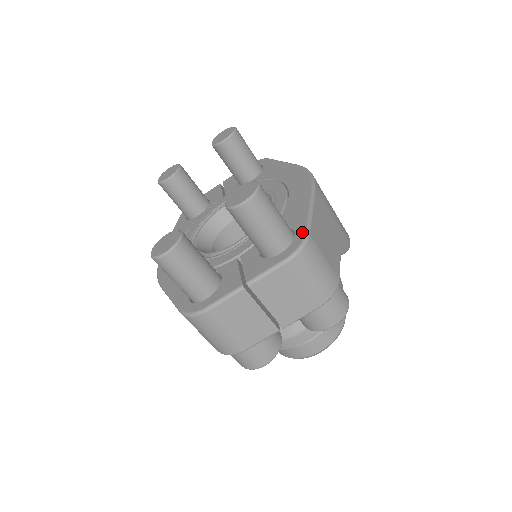
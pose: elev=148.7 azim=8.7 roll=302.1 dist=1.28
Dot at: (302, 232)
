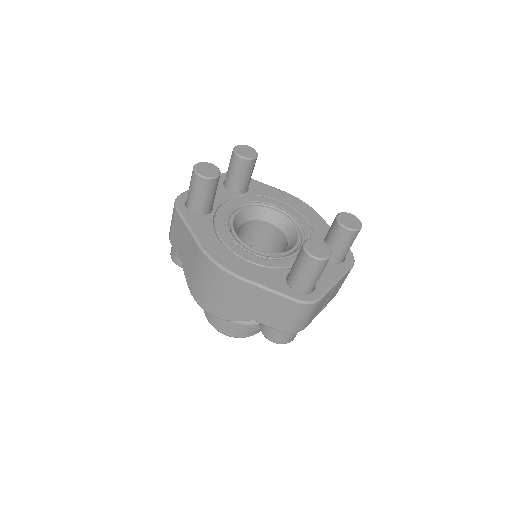
Dot at: occluded
